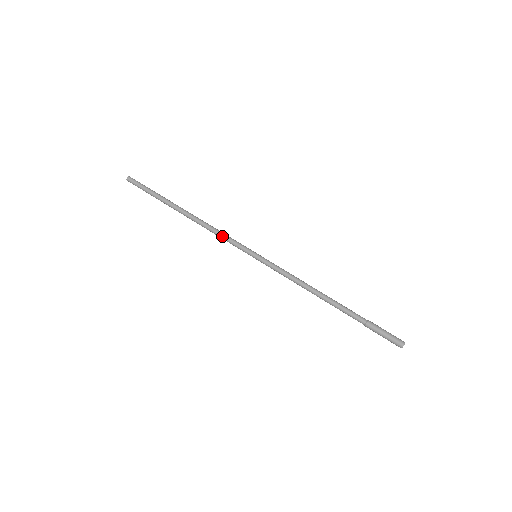
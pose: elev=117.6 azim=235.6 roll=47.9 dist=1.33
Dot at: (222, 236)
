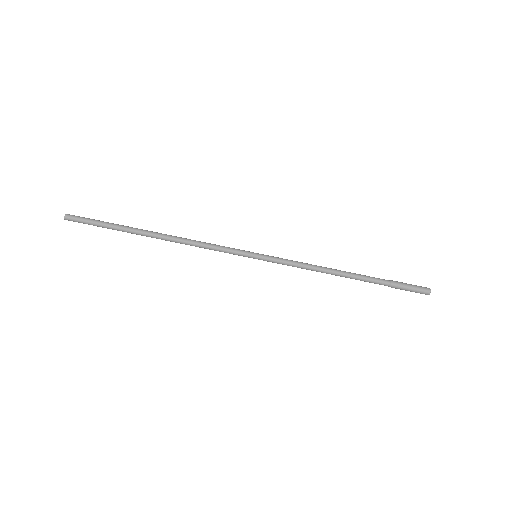
Dot at: occluded
